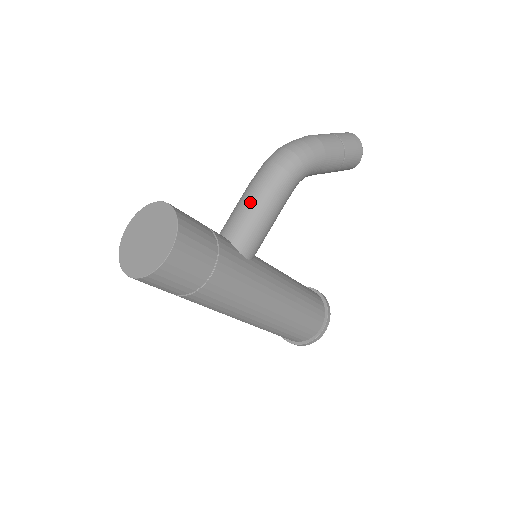
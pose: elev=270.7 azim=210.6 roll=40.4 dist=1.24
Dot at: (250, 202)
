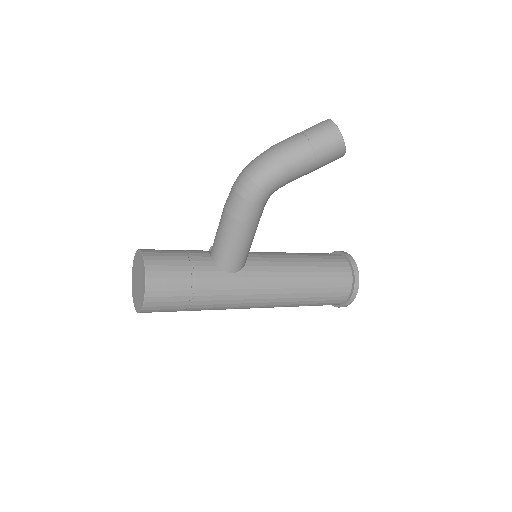
Dot at: (222, 228)
